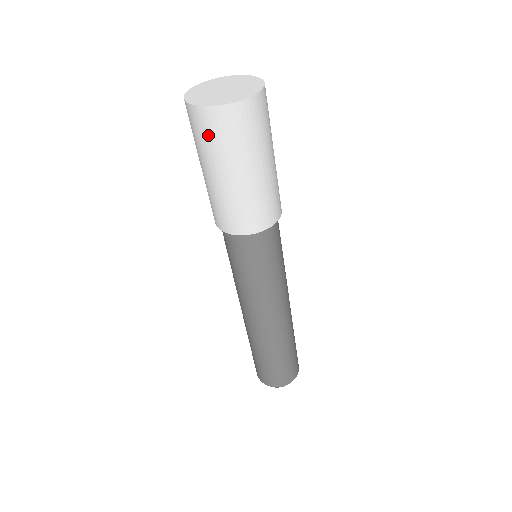
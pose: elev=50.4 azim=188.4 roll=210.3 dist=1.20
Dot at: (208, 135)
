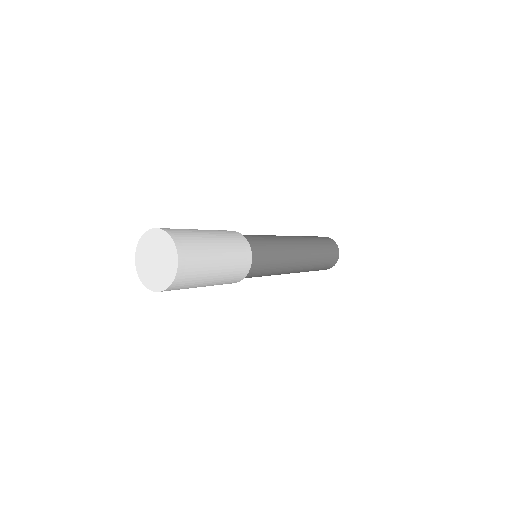
Dot at: occluded
